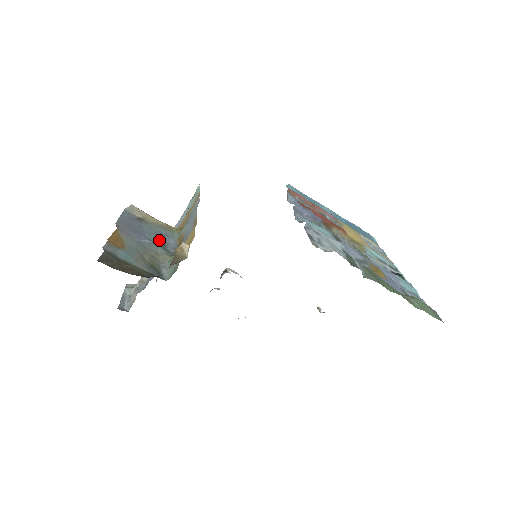
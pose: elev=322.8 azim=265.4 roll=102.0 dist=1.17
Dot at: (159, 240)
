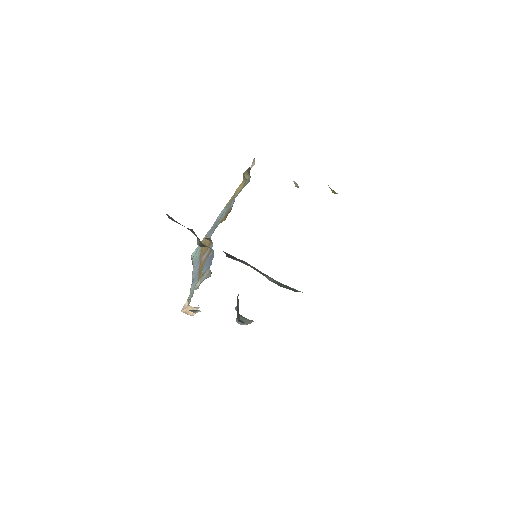
Dot at: occluded
